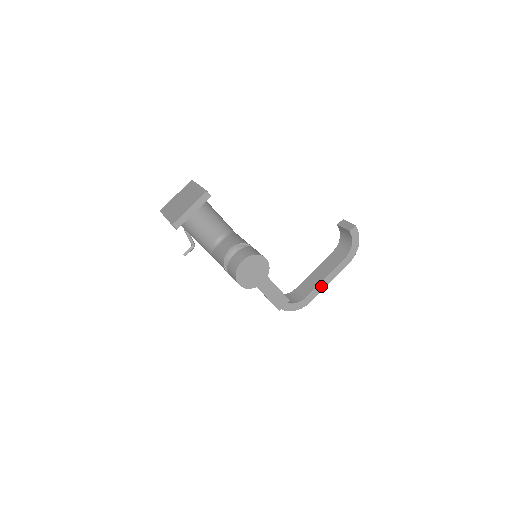
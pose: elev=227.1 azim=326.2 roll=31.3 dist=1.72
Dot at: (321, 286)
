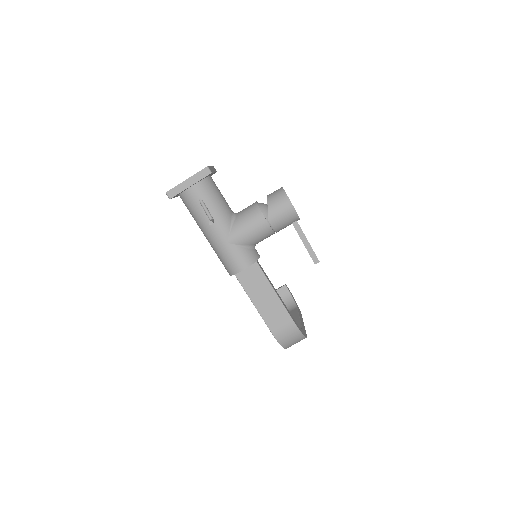
Dot at: (302, 323)
